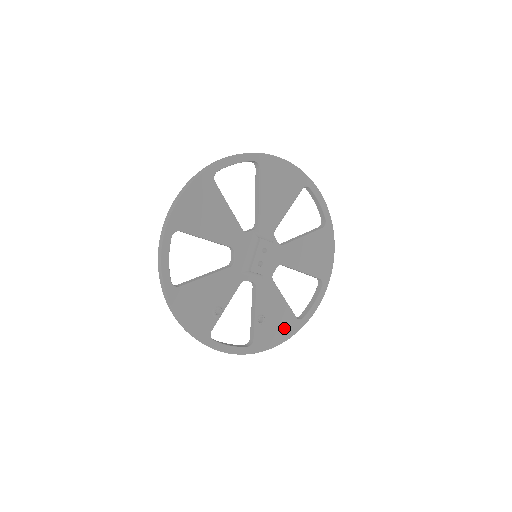
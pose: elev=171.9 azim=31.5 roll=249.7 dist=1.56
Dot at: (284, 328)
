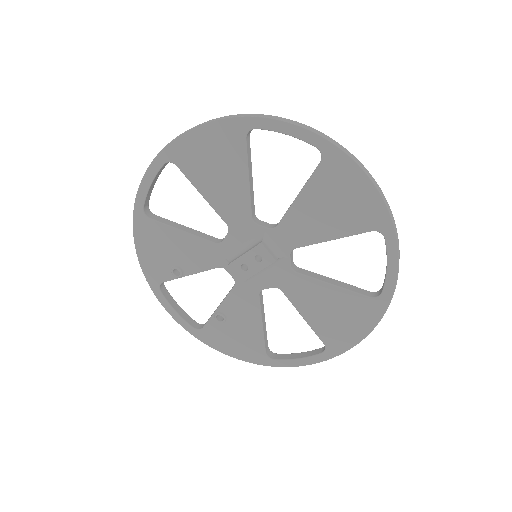
Dot at: (244, 347)
